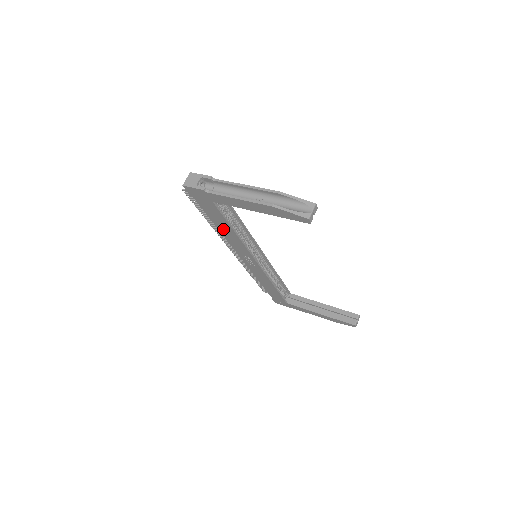
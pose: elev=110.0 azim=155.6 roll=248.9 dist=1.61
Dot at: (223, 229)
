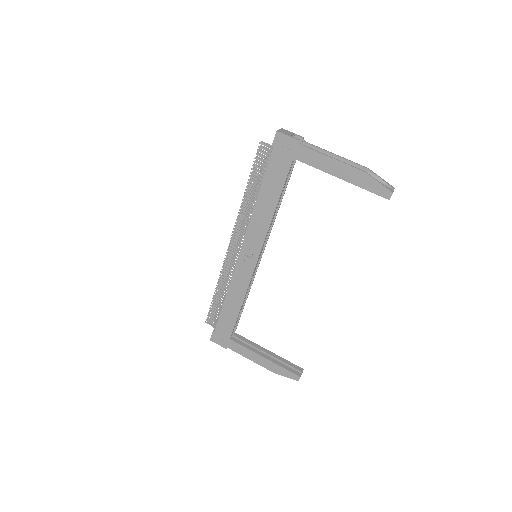
Dot at: (264, 201)
